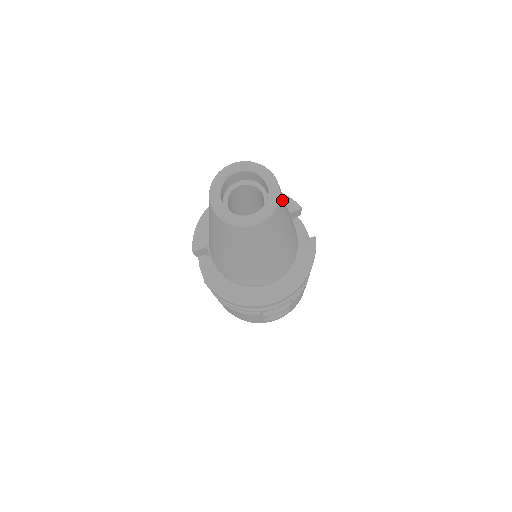
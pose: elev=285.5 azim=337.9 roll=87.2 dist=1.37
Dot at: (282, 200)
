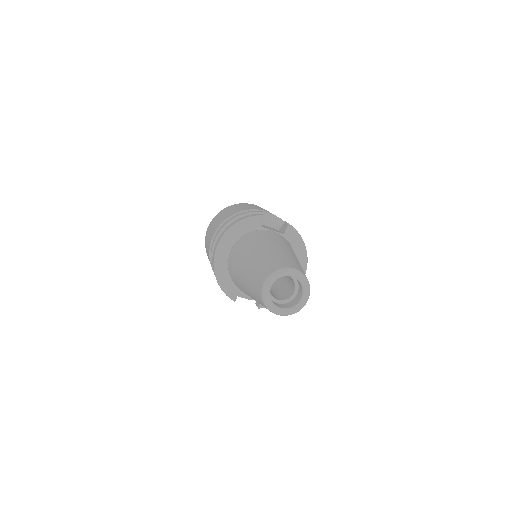
Dot at: (300, 269)
